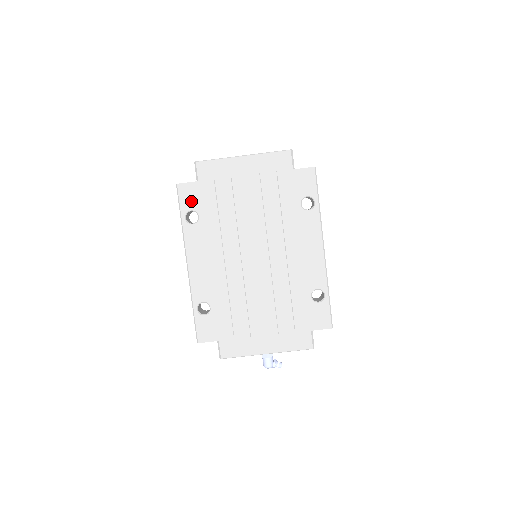
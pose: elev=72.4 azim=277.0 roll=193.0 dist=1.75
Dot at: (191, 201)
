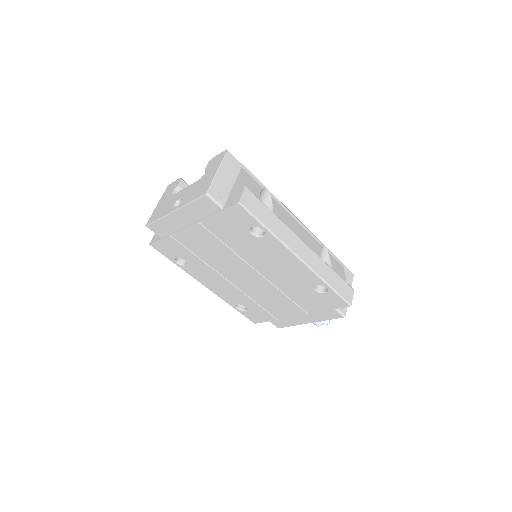
Dot at: (169, 253)
